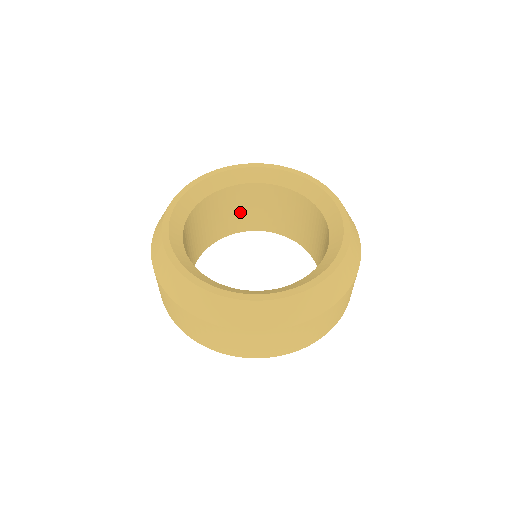
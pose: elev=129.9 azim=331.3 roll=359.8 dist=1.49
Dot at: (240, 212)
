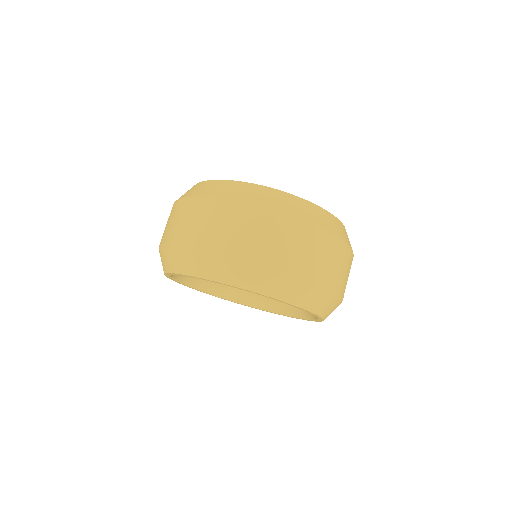
Dot at: occluded
